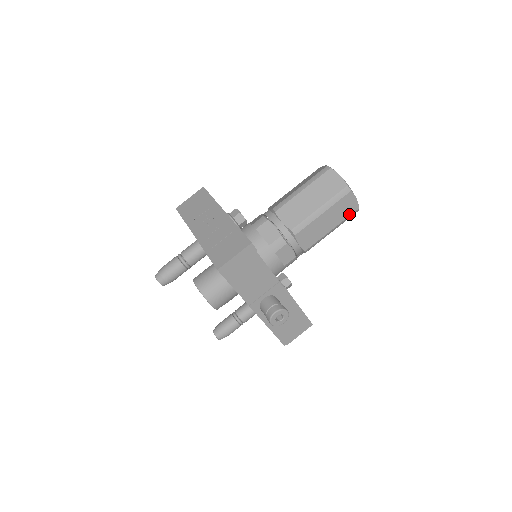
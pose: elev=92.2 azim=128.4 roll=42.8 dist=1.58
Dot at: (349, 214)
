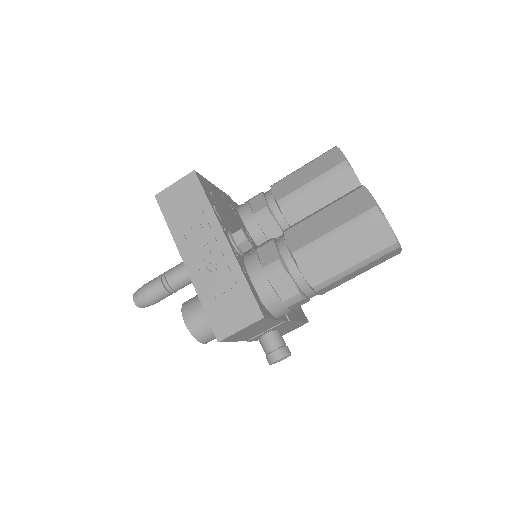
Dot at: occluded
